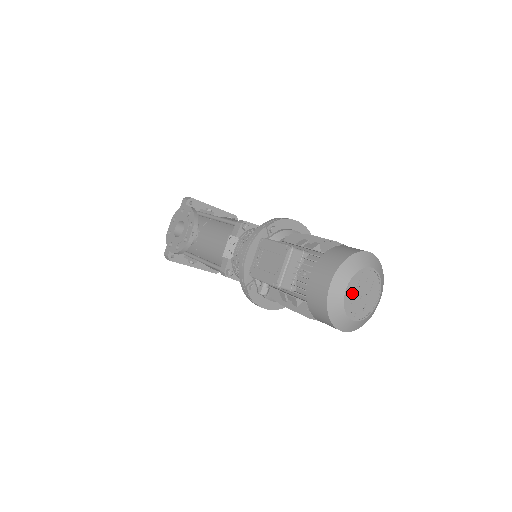
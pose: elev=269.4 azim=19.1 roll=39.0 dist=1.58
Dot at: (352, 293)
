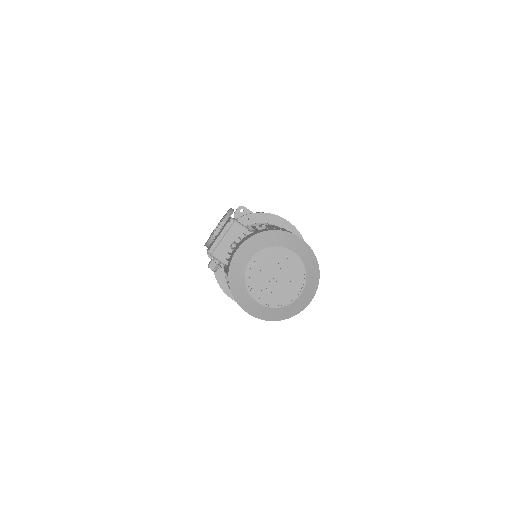
Dot at: (260, 269)
